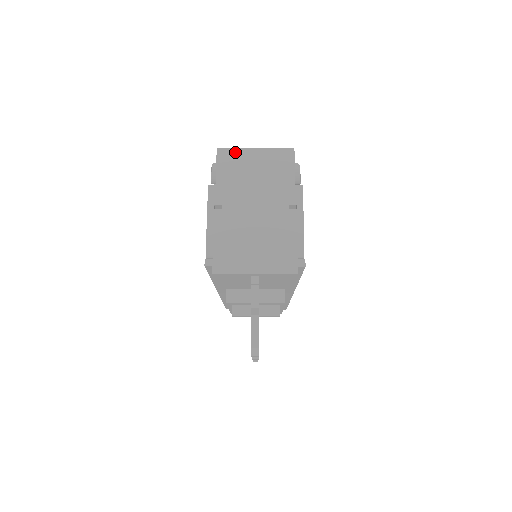
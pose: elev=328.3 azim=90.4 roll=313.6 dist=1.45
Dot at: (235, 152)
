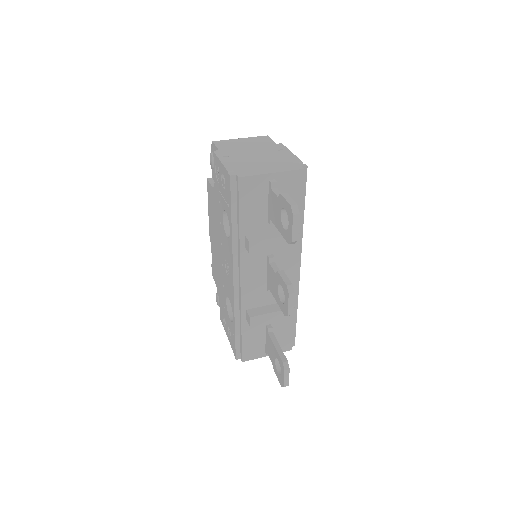
Dot at: (226, 140)
